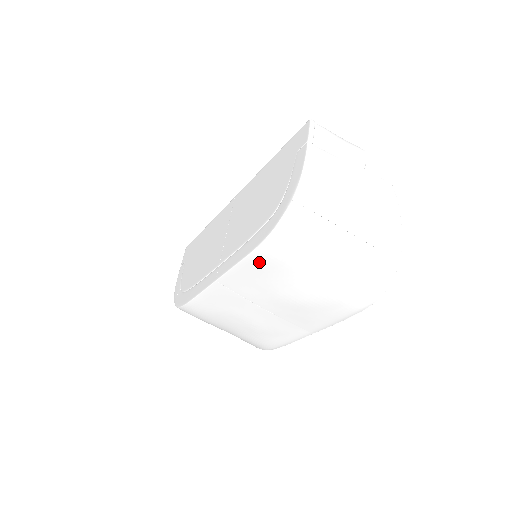
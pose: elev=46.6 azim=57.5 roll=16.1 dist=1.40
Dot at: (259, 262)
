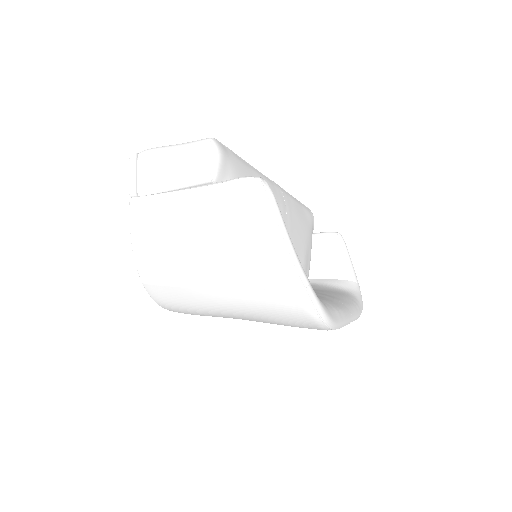
Dot at: occluded
